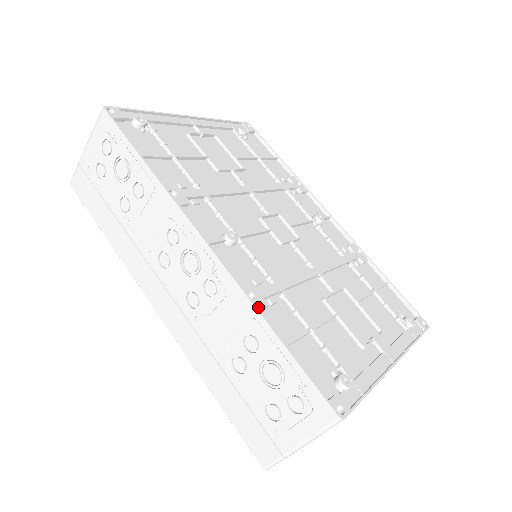
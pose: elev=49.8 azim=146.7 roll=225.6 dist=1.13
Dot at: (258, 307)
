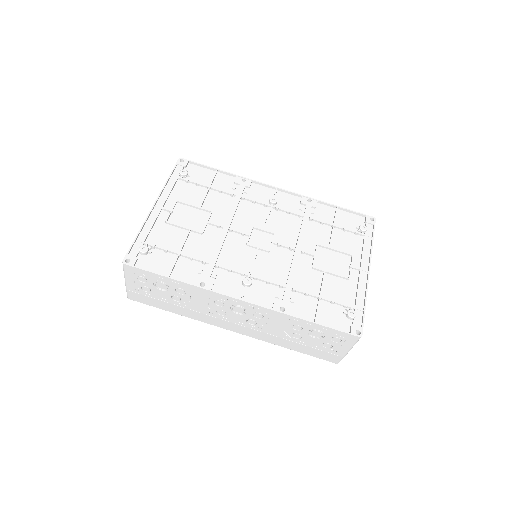
Dot at: (290, 313)
